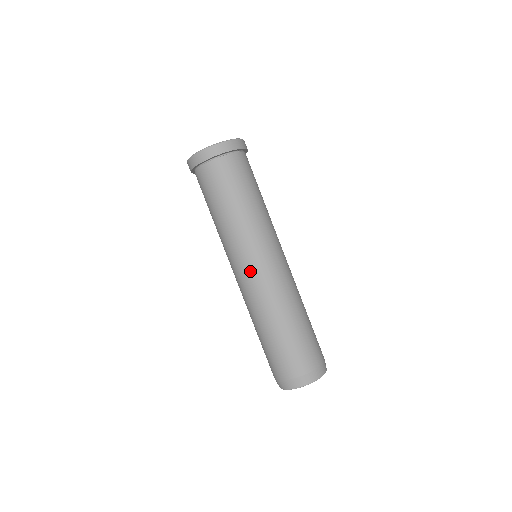
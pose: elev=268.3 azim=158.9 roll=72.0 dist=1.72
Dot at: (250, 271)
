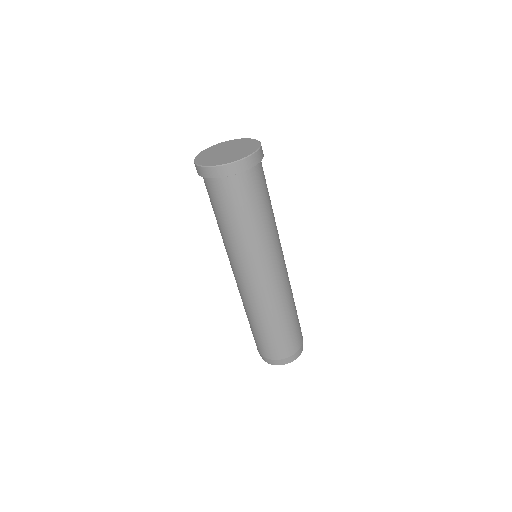
Dot at: (236, 277)
